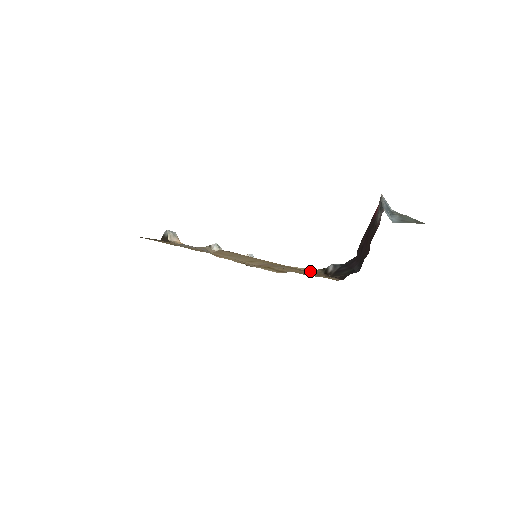
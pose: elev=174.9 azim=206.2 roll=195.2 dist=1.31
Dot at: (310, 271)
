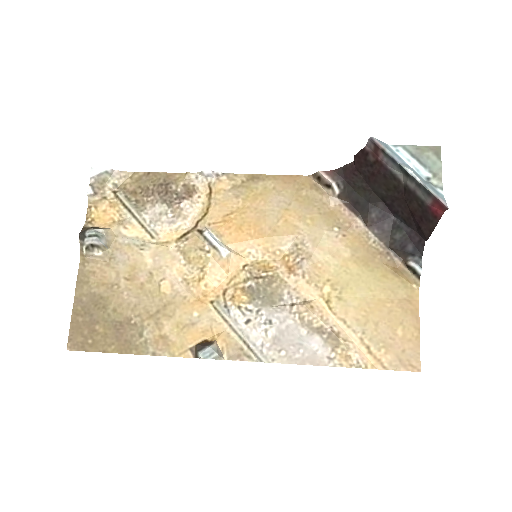
Dot at: (403, 281)
